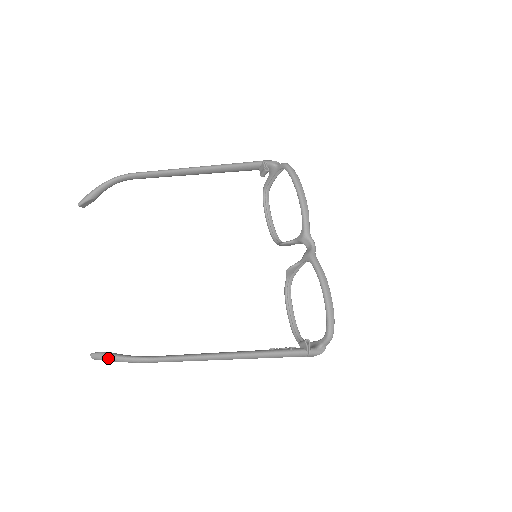
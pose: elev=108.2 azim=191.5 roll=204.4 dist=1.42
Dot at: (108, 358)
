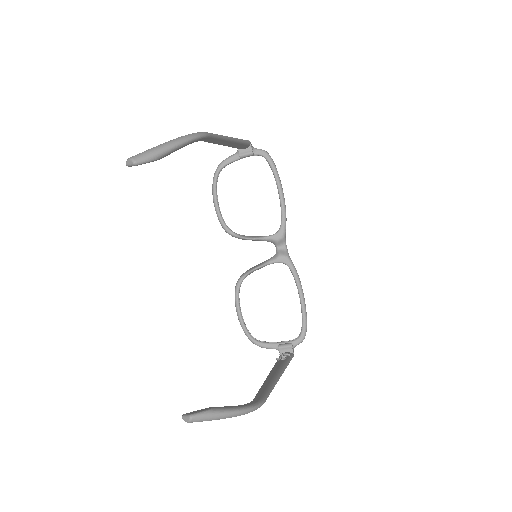
Dot at: (223, 416)
